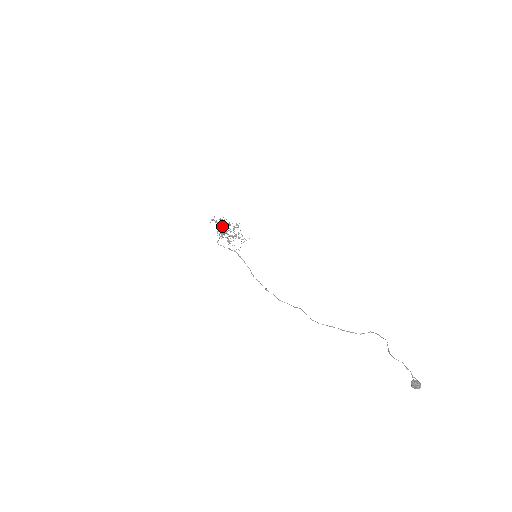
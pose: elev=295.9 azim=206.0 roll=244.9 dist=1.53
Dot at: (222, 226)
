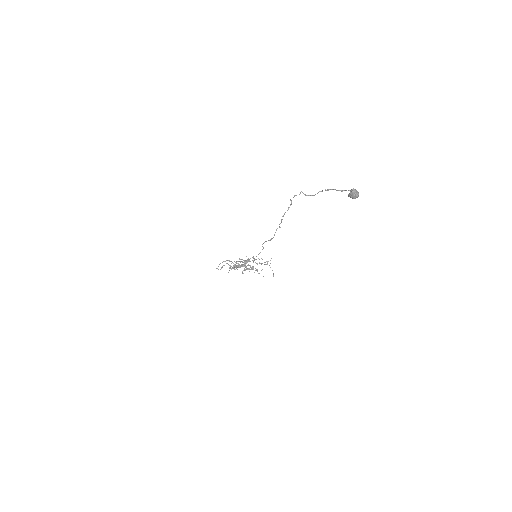
Dot at: occluded
